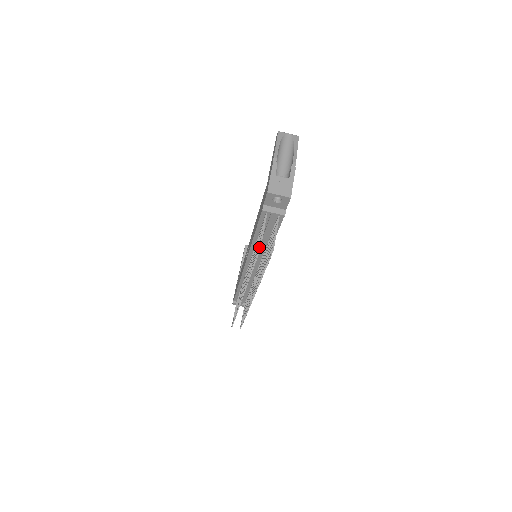
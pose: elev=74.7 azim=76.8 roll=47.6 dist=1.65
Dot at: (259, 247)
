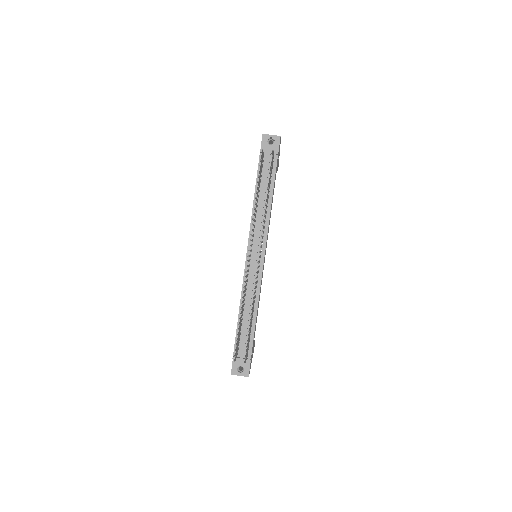
Dot at: occluded
